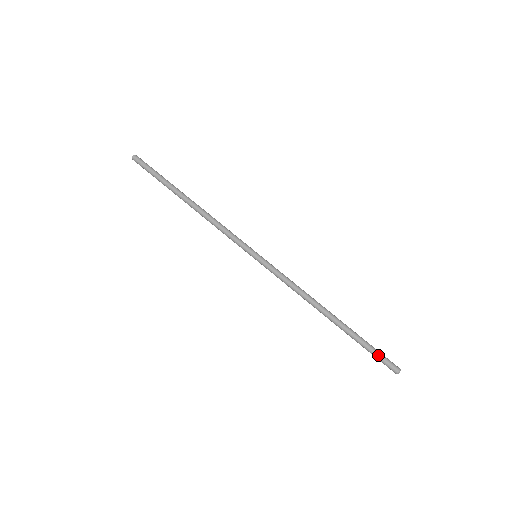
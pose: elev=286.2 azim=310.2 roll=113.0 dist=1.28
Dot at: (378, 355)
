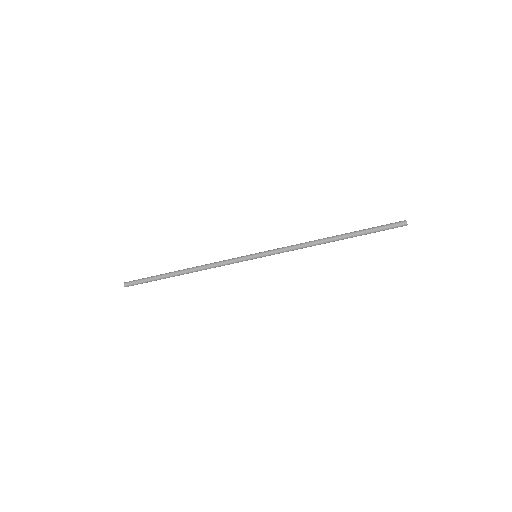
Dot at: (385, 228)
